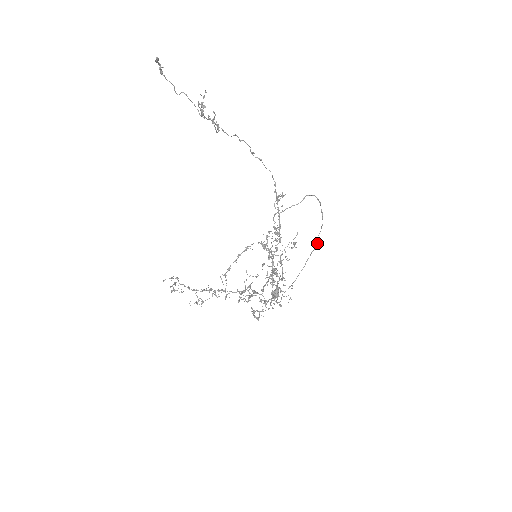
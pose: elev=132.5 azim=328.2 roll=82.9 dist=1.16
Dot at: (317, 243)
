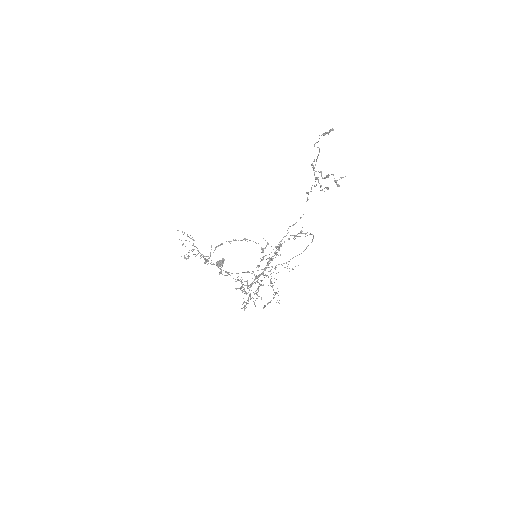
Dot at: occluded
